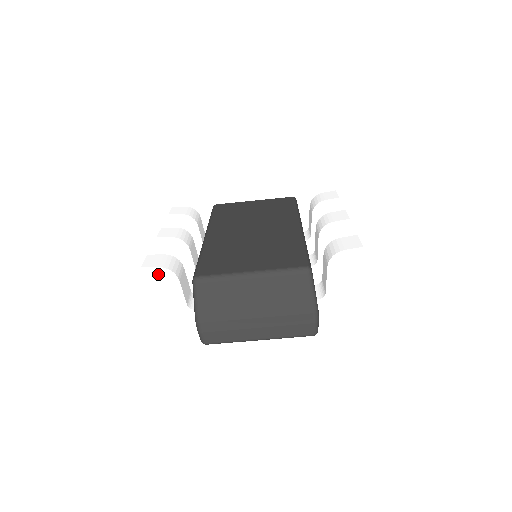
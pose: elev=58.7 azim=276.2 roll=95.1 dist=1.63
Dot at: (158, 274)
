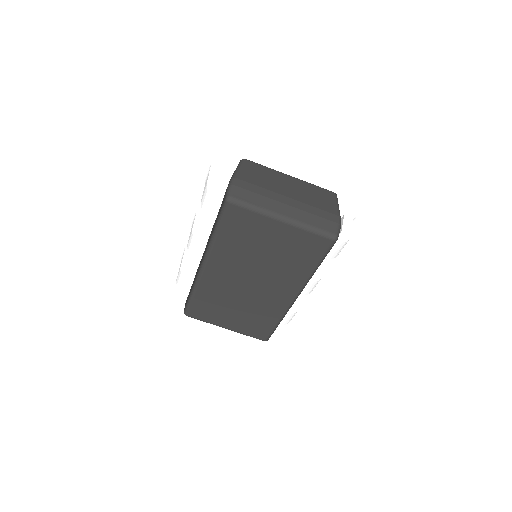
Dot at: (206, 158)
